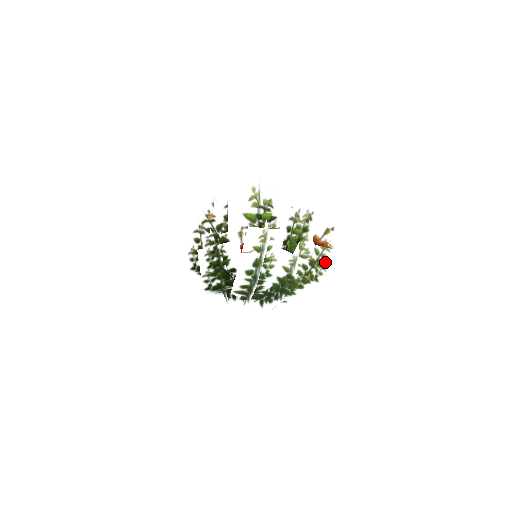
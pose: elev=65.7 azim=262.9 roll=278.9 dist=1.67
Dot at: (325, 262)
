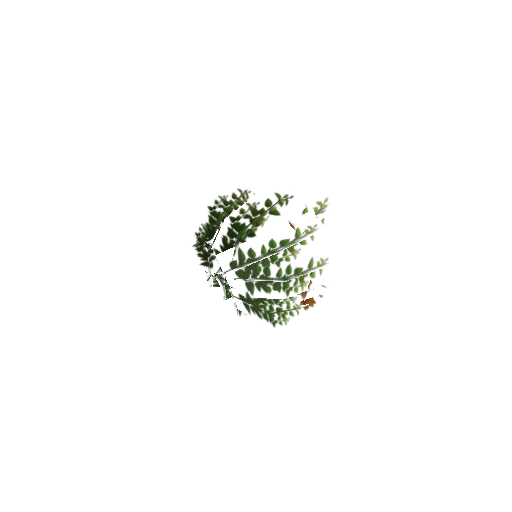
Dot at: (290, 318)
